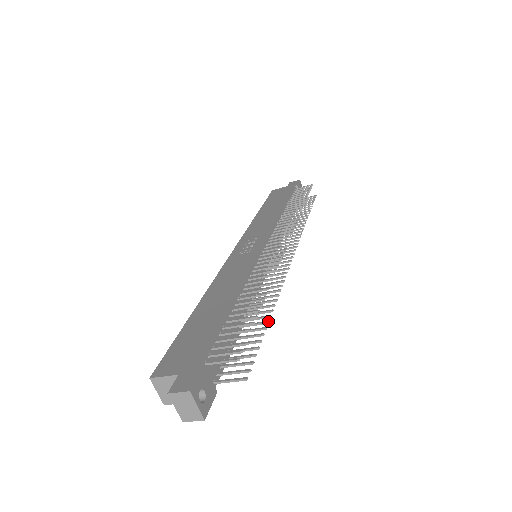
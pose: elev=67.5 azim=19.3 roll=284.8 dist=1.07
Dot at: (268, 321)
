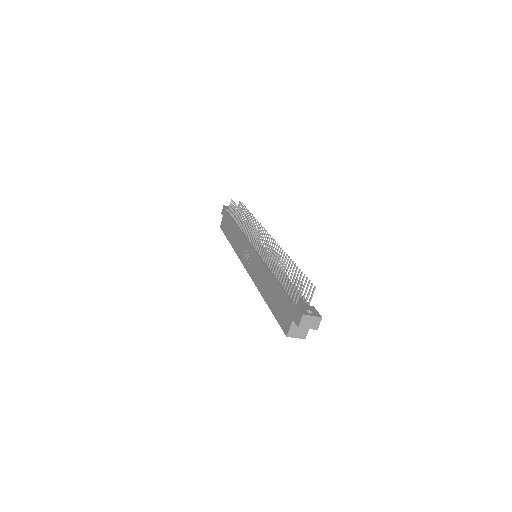
Dot at: (295, 264)
